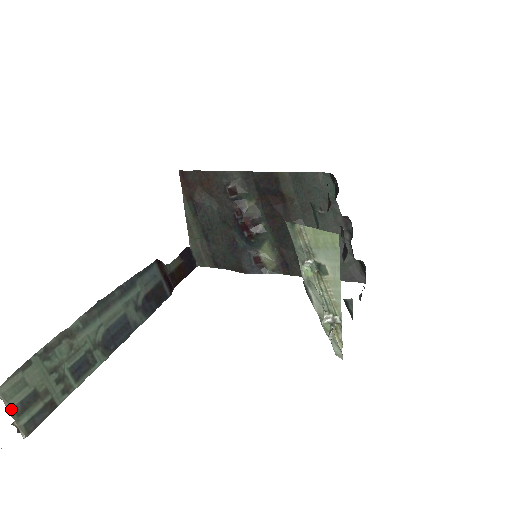
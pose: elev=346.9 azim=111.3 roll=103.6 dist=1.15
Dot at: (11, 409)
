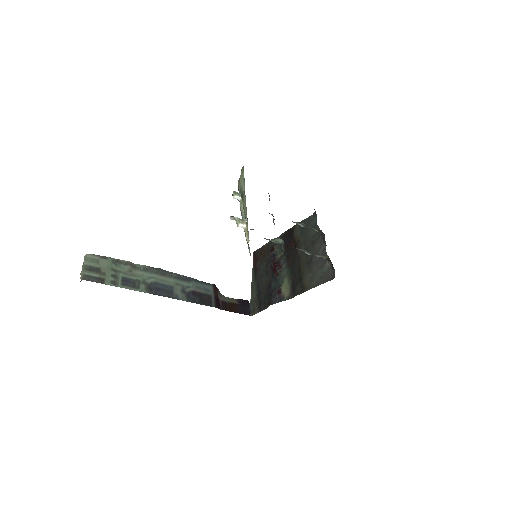
Dot at: (85, 265)
